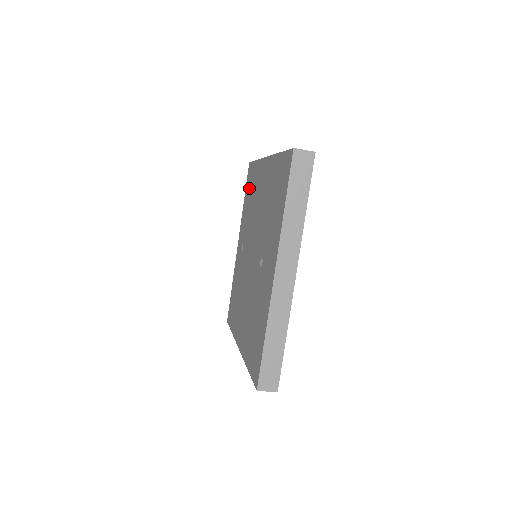
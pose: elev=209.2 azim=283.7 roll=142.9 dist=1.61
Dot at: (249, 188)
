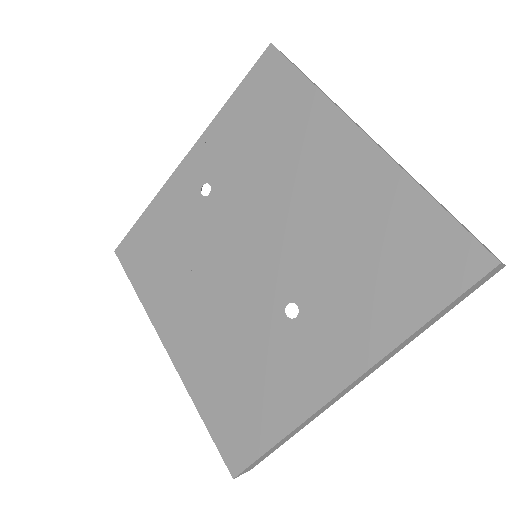
Dot at: (261, 104)
